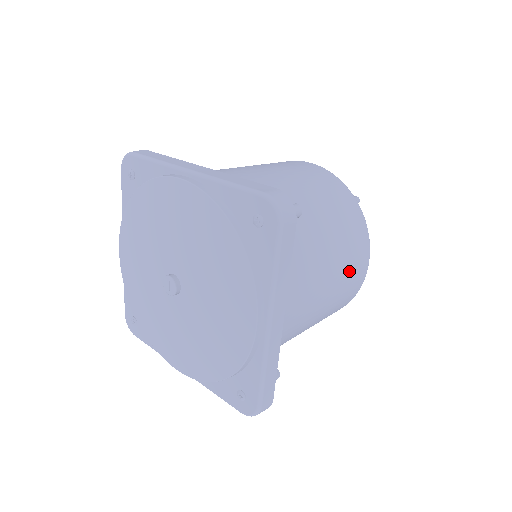
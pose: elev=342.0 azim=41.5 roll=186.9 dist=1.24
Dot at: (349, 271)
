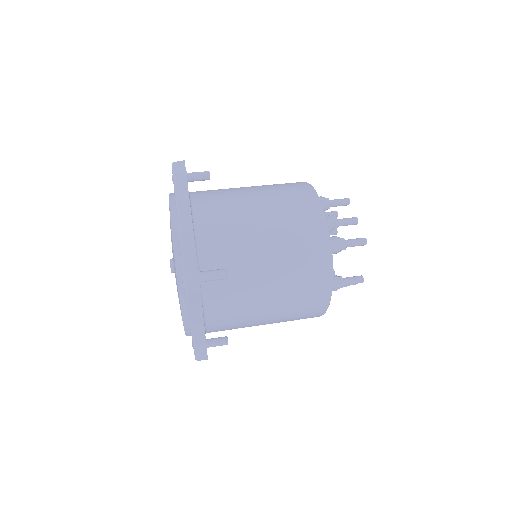
Dot at: (296, 308)
